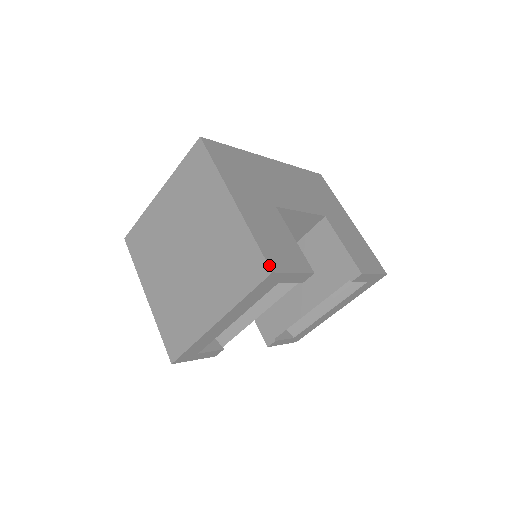
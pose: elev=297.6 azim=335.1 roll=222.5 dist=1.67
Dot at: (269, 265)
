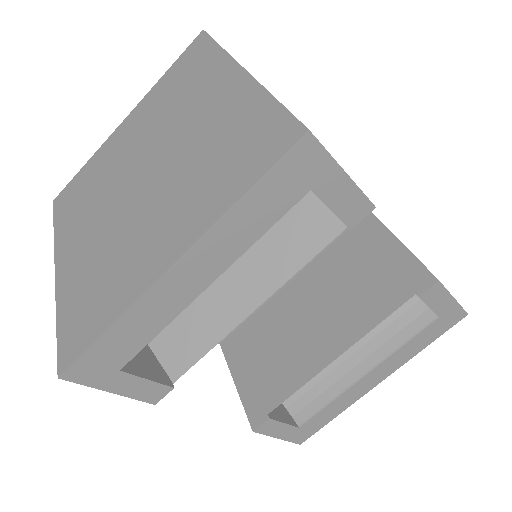
Dot at: (302, 123)
